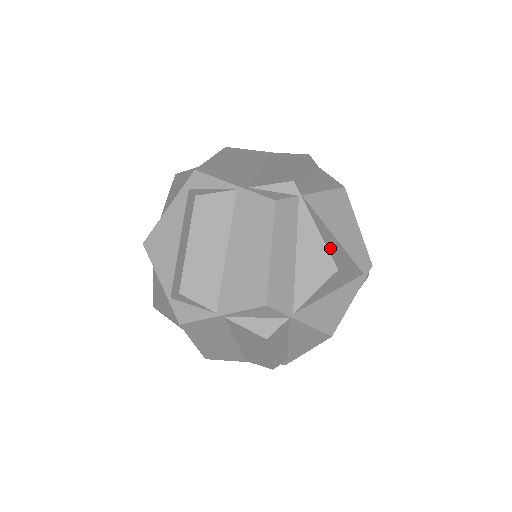
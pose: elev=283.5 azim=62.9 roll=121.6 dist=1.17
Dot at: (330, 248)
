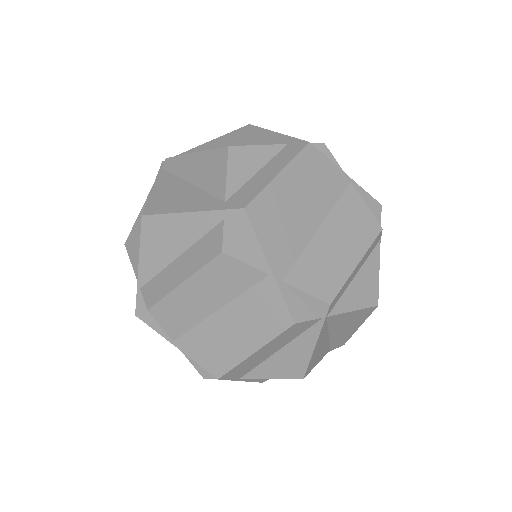
Dot at: (313, 359)
